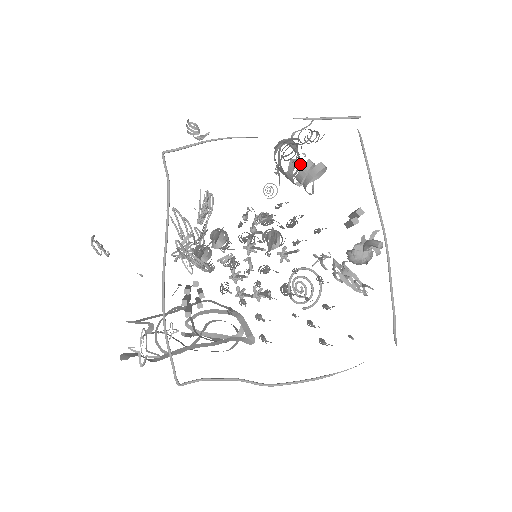
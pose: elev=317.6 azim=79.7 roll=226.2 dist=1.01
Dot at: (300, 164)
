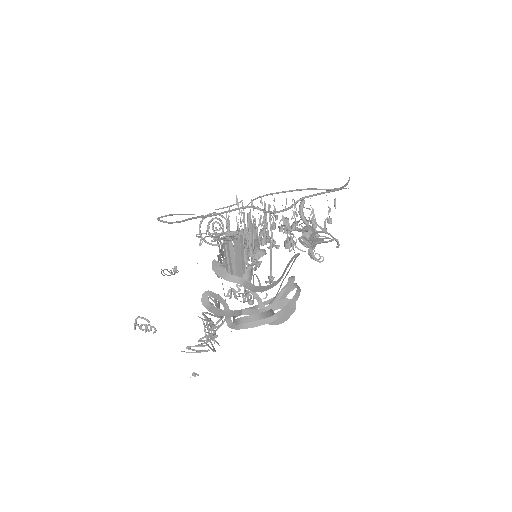
Dot at: occluded
